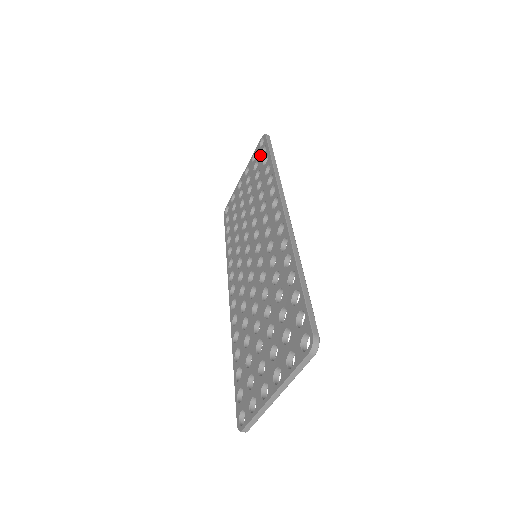
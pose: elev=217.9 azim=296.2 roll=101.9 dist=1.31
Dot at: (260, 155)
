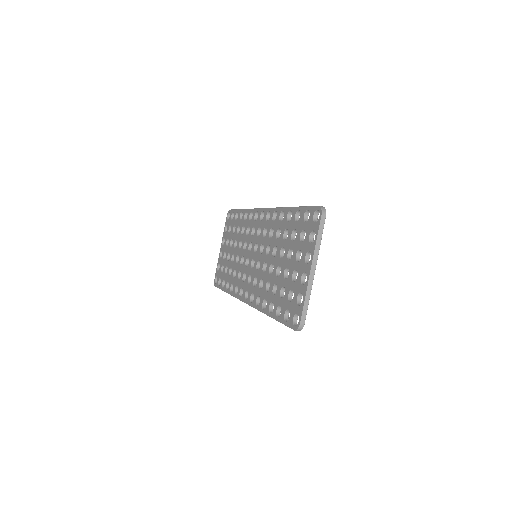
Dot at: (231, 221)
